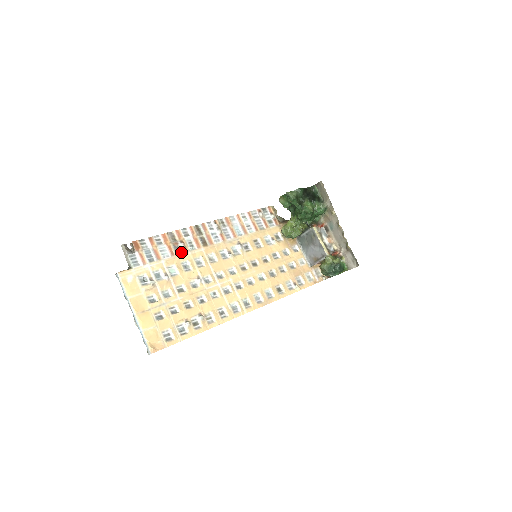
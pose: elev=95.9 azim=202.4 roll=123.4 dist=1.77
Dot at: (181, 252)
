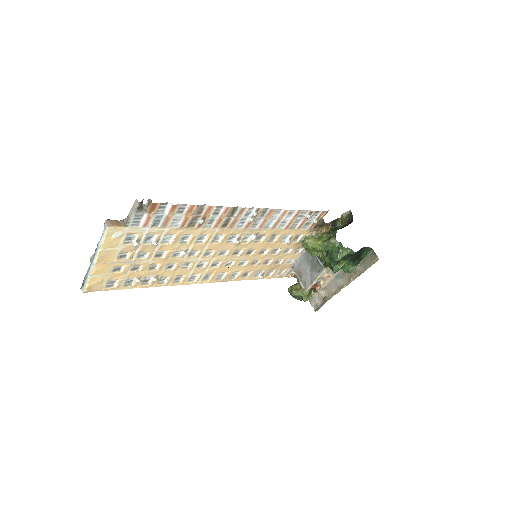
Dot at: (194, 225)
